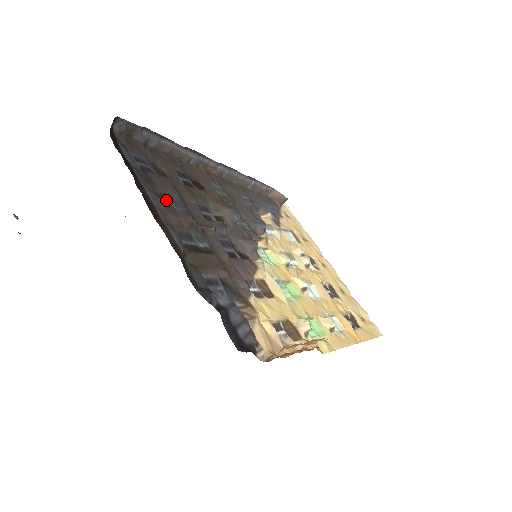
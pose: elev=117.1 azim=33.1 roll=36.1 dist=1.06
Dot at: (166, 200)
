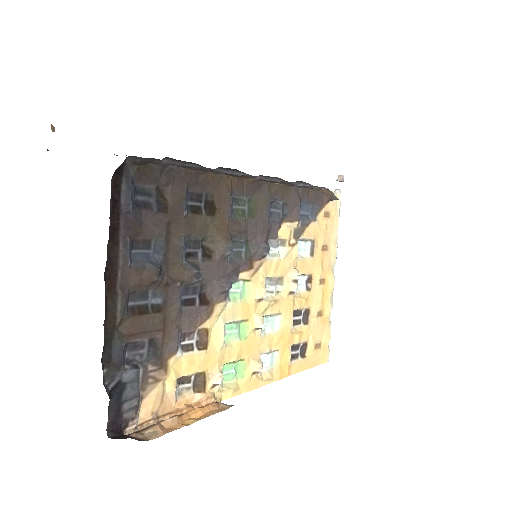
Dot at: (144, 248)
